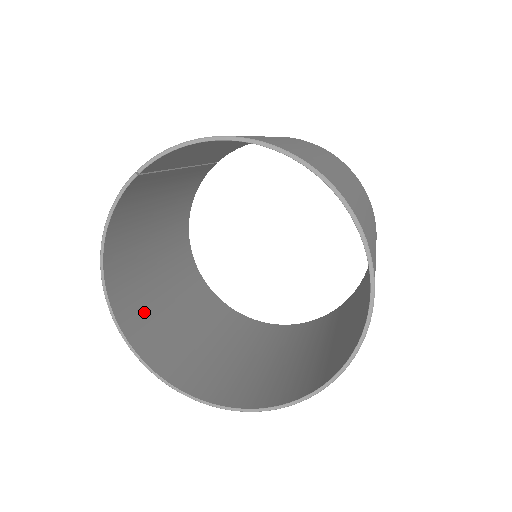
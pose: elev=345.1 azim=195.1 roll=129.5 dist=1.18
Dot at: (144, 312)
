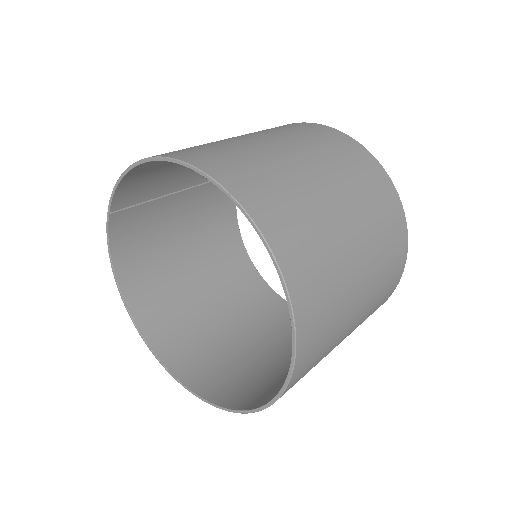
Dot at: (179, 326)
